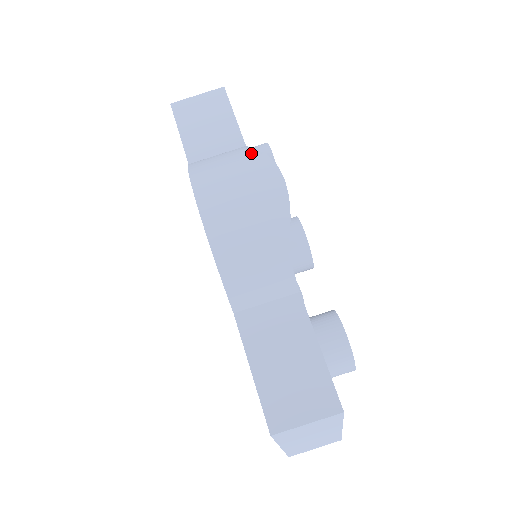
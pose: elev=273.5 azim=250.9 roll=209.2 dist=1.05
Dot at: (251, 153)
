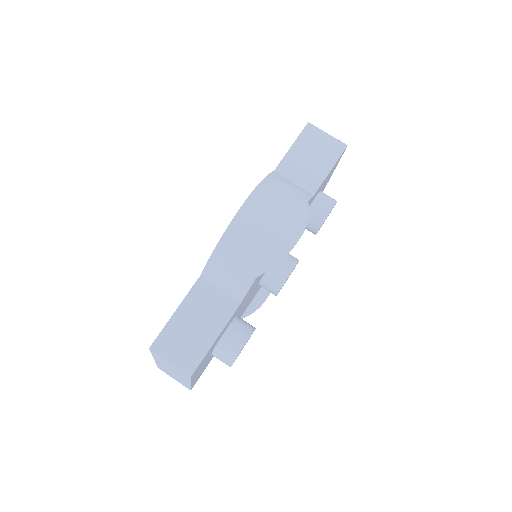
Dot at: (304, 206)
